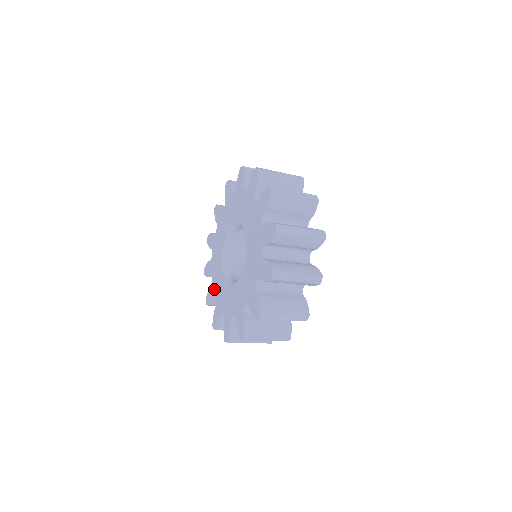
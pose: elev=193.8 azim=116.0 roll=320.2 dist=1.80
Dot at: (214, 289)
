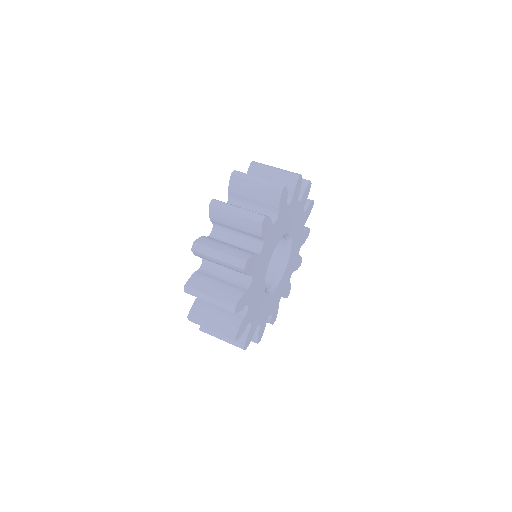
Dot at: occluded
